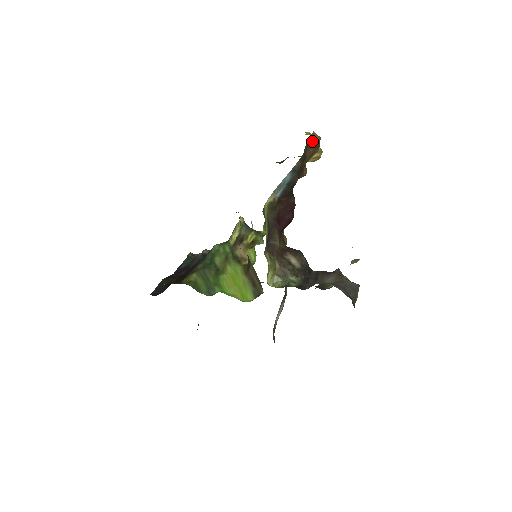
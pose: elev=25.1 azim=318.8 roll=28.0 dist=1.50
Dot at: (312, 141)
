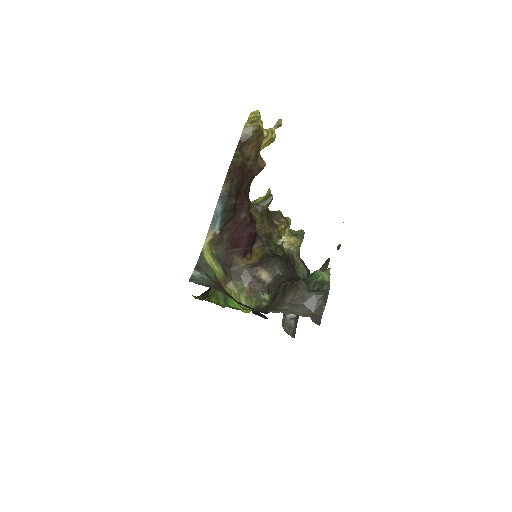
Dot at: (246, 137)
